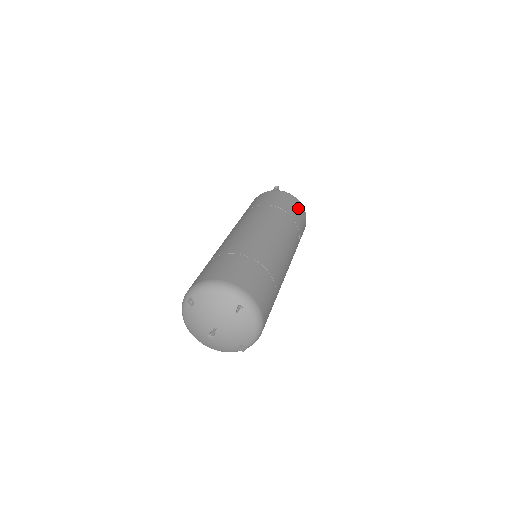
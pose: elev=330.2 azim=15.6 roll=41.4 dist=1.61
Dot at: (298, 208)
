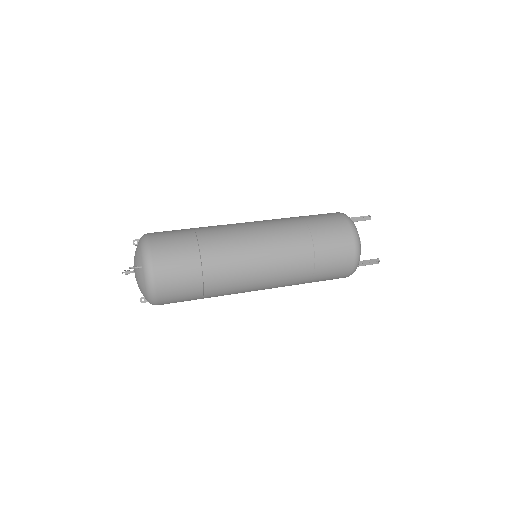
Dot at: (342, 246)
